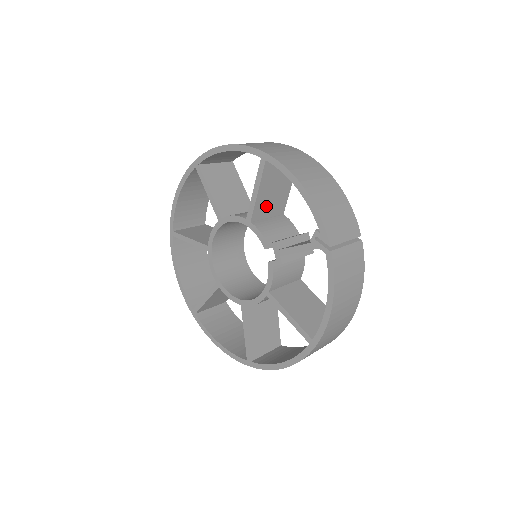
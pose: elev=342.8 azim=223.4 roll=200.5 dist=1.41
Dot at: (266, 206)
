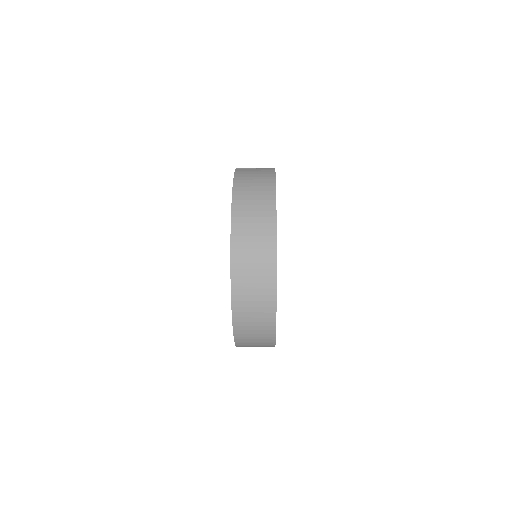
Dot at: occluded
